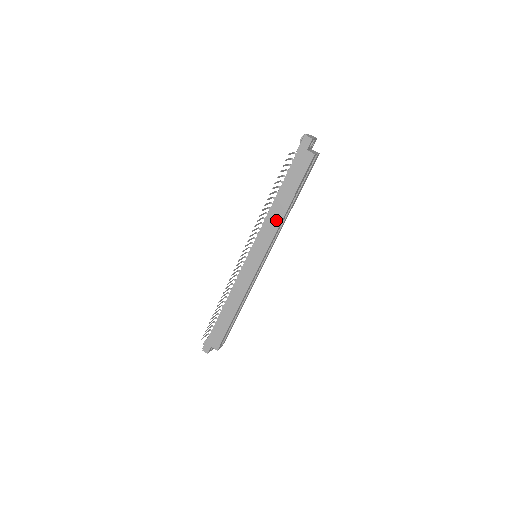
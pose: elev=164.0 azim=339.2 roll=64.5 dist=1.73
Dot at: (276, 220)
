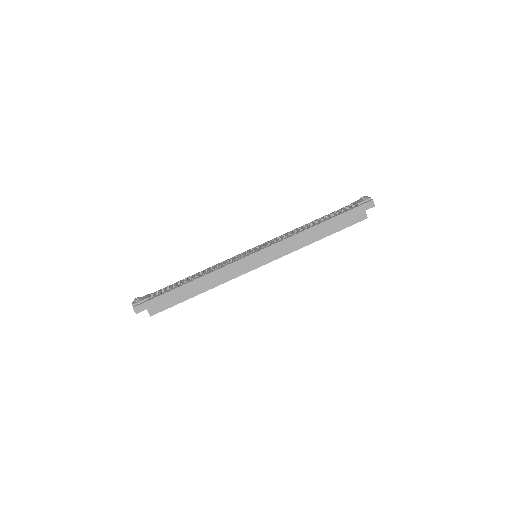
Dot at: (302, 242)
